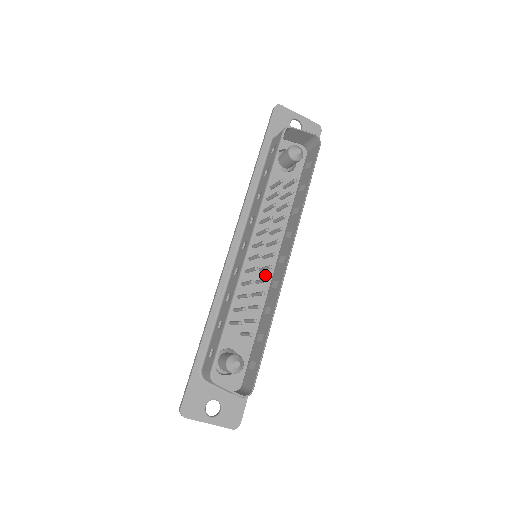
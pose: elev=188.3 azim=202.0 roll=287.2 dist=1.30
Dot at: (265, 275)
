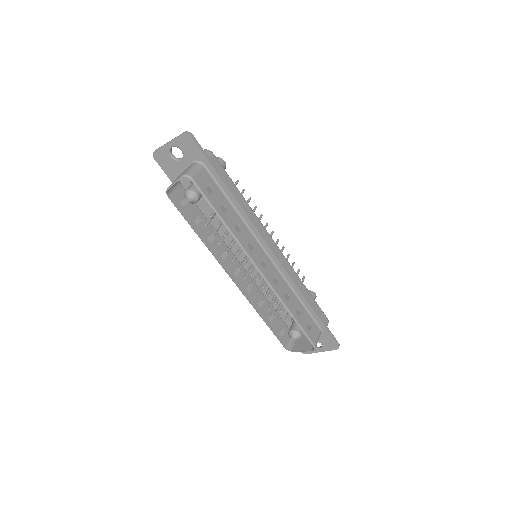
Dot at: occluded
